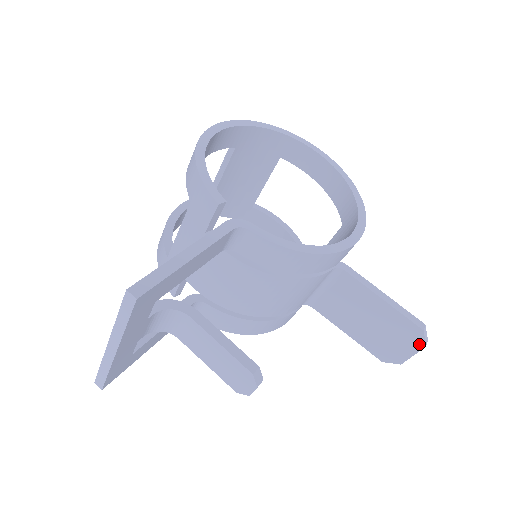
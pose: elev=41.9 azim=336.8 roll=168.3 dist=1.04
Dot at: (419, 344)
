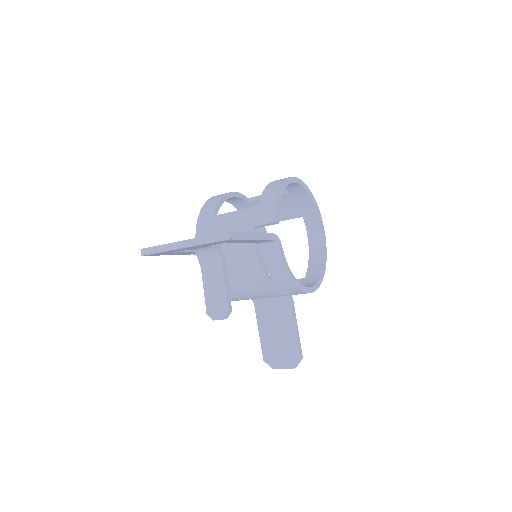
Dot at: (292, 365)
